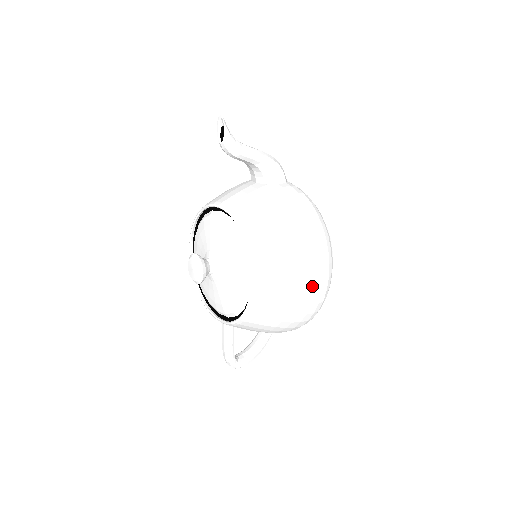
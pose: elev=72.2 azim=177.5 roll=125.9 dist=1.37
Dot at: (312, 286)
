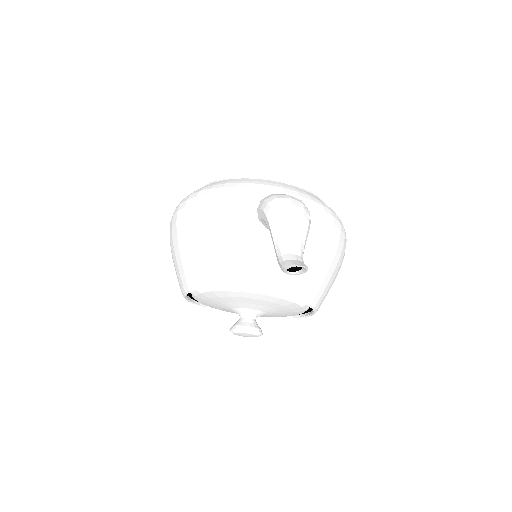
Dot at: occluded
